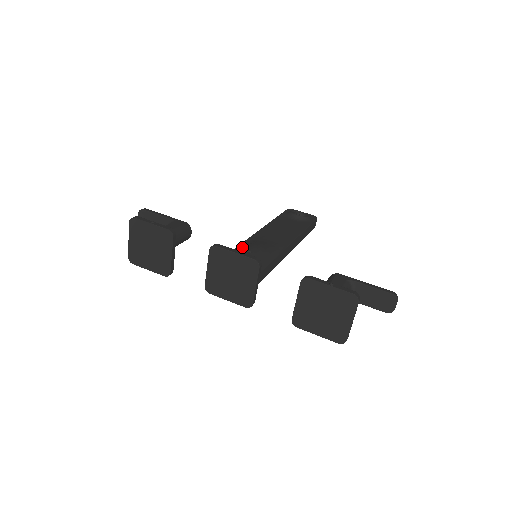
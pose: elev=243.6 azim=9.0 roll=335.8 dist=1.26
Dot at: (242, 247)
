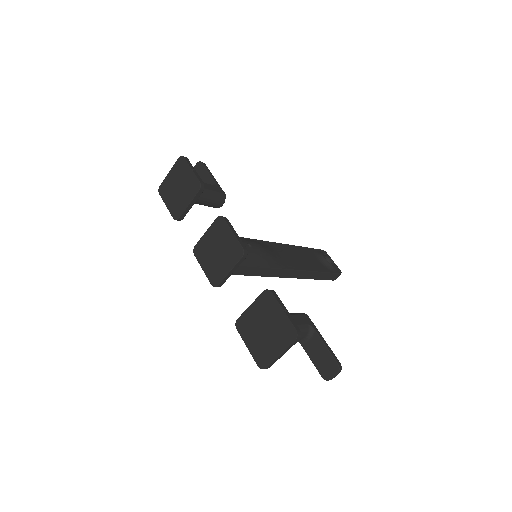
Dot at: (249, 240)
